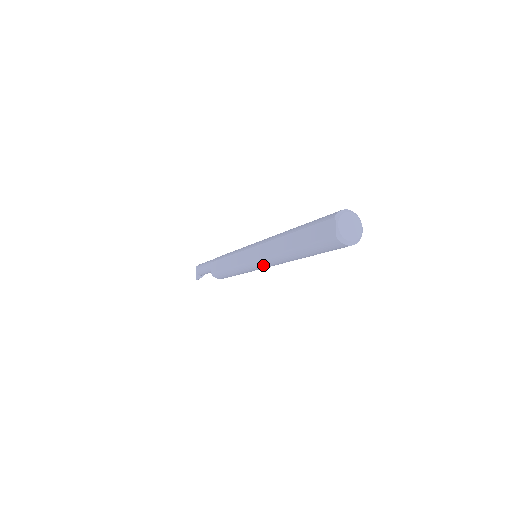
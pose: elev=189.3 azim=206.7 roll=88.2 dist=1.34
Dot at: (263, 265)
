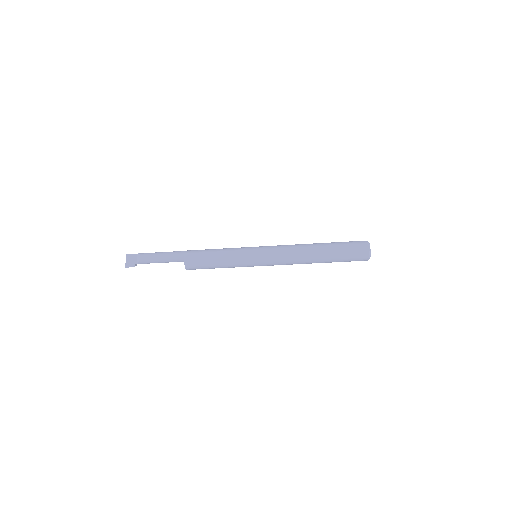
Dot at: (275, 263)
